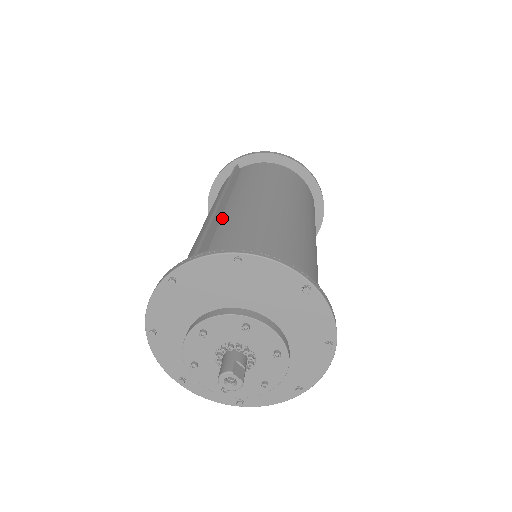
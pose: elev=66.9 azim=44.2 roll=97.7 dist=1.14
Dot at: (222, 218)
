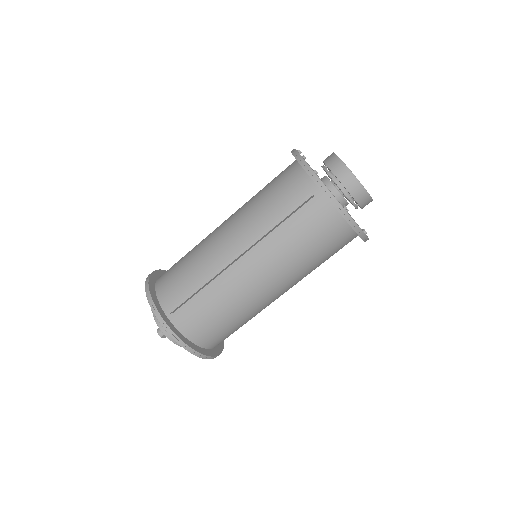
Dot at: (221, 275)
